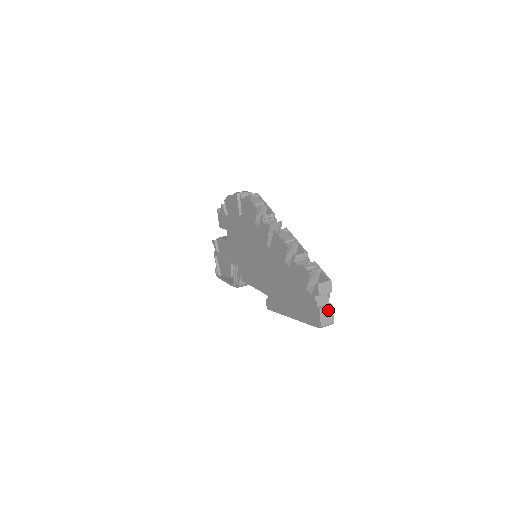
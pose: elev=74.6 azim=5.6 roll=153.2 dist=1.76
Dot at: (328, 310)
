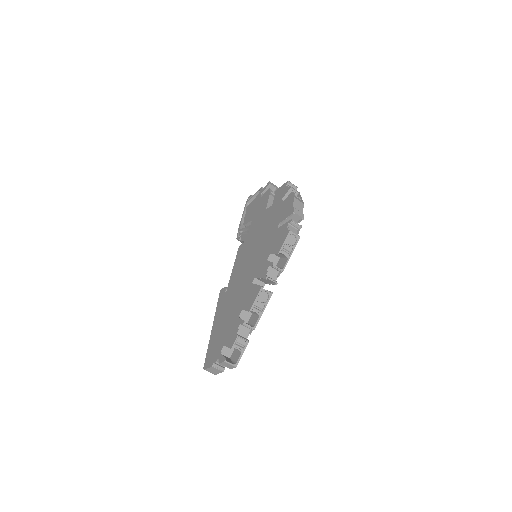
Dot at: (218, 370)
